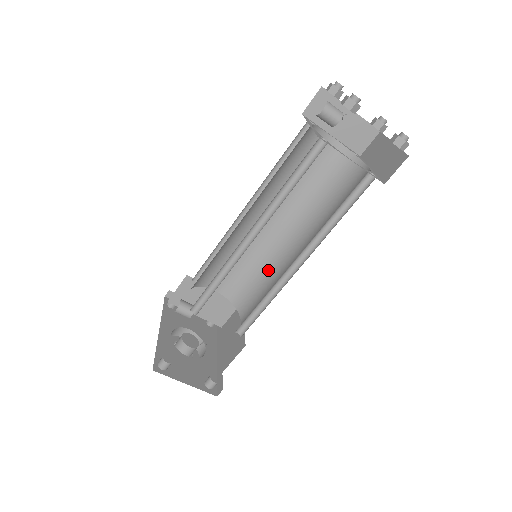
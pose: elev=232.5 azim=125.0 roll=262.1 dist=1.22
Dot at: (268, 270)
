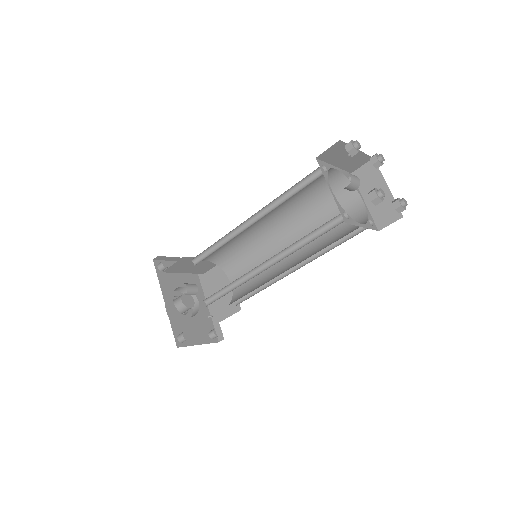
Dot at: (257, 251)
